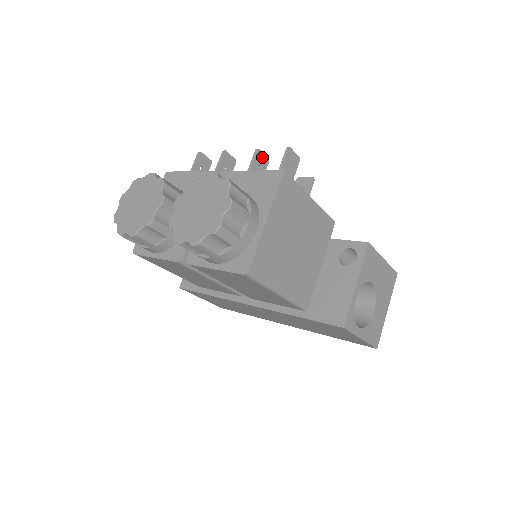
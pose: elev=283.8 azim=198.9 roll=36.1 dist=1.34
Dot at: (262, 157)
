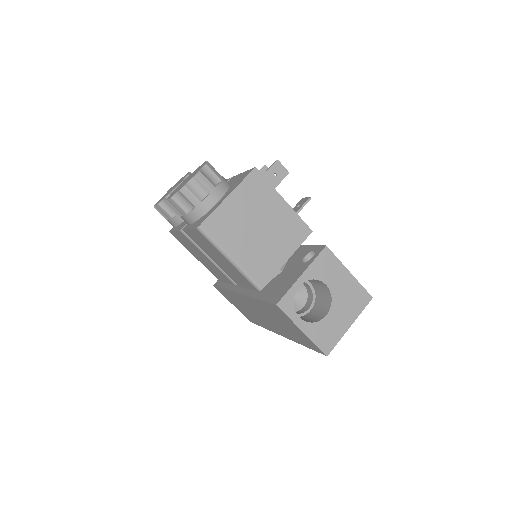
Dot at: occluded
